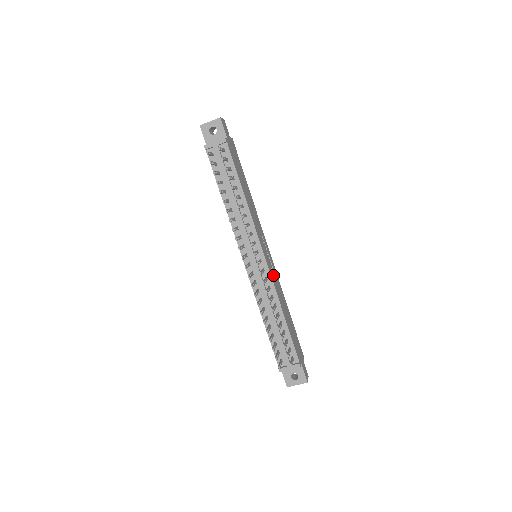
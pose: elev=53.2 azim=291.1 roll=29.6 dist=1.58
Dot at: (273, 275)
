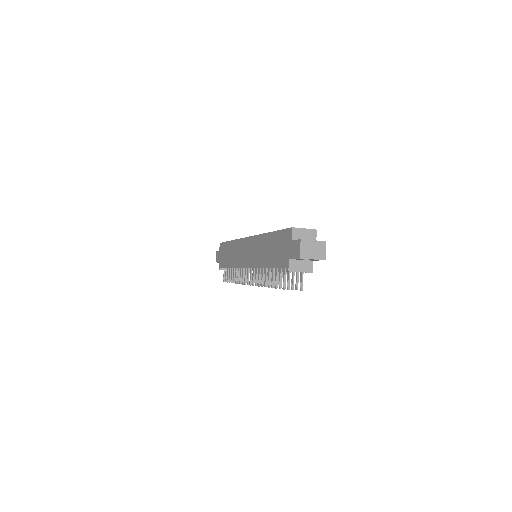
Dot at: occluded
